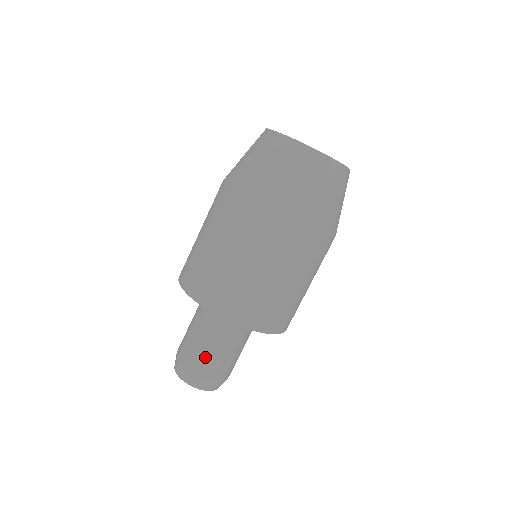
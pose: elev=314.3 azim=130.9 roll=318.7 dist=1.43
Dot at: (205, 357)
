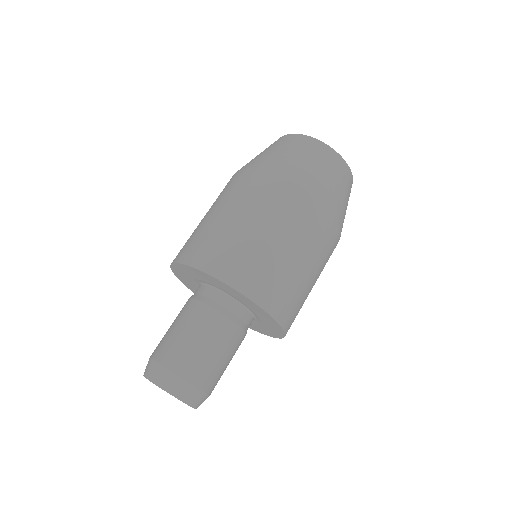
Dot at: (185, 347)
